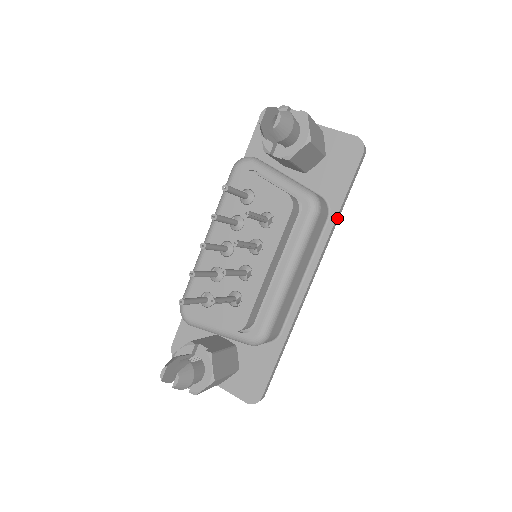
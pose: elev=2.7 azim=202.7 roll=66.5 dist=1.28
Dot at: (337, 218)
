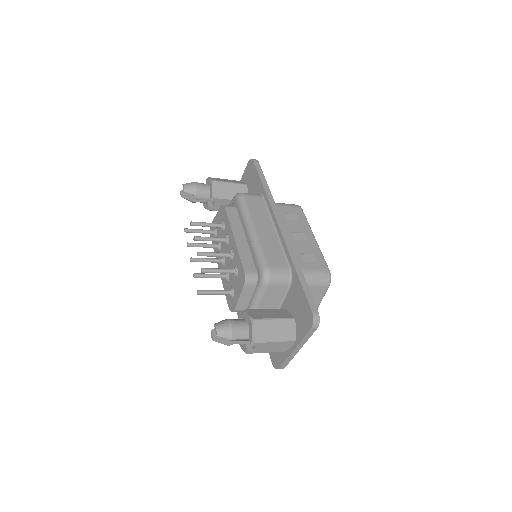
Dot at: (267, 192)
